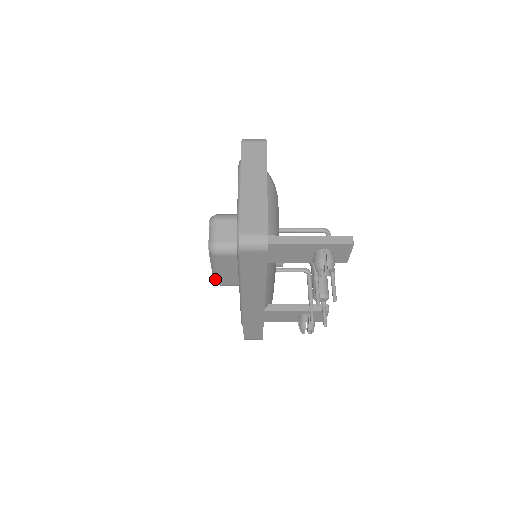
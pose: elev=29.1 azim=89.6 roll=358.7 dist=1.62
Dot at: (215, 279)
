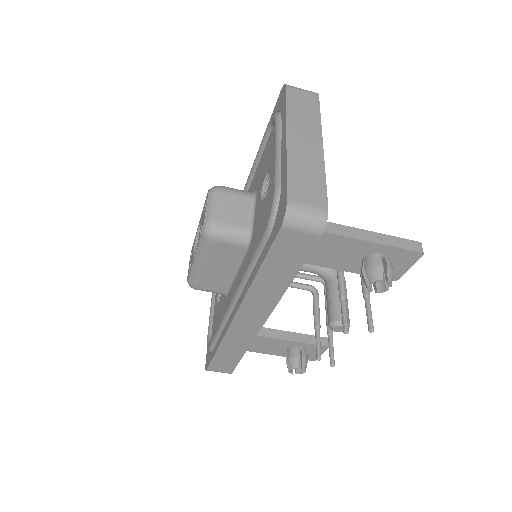
Dot at: (192, 278)
